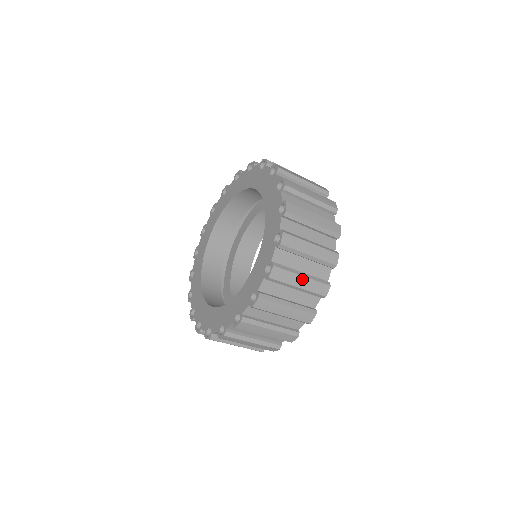
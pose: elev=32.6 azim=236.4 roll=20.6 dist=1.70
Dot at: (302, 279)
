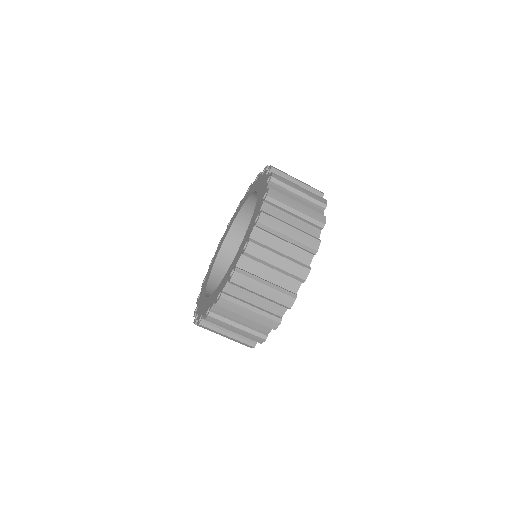
Dot at: (265, 288)
